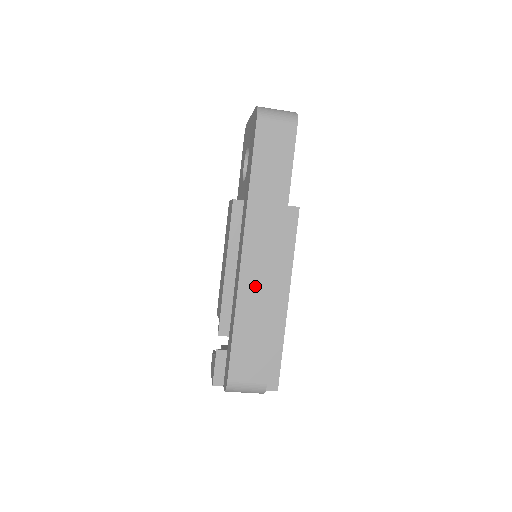
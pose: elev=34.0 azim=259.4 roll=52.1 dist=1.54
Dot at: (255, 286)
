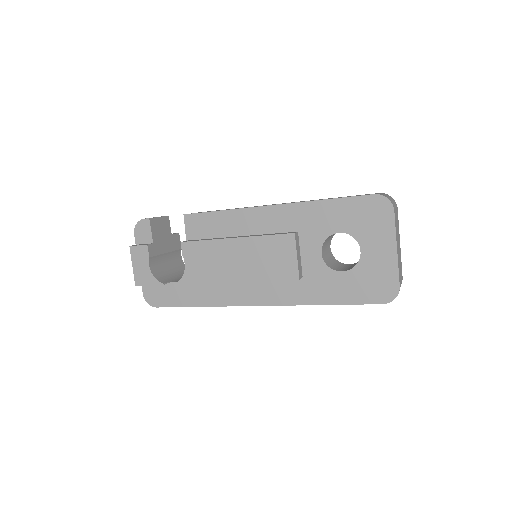
Dot at: occluded
